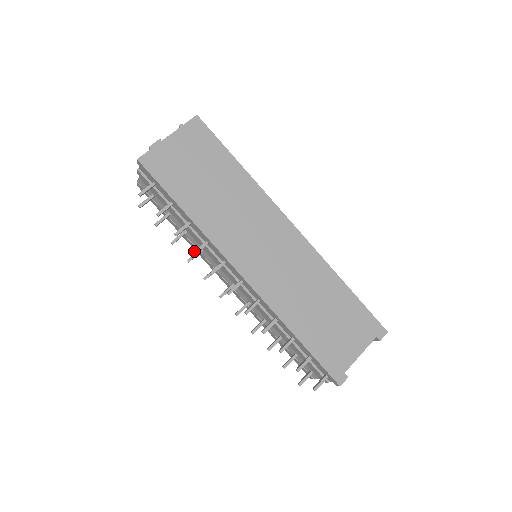
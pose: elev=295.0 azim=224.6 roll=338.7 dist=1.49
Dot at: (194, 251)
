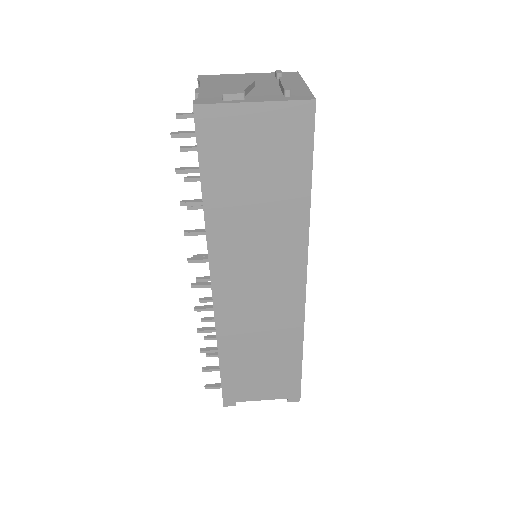
Dot at: (188, 232)
